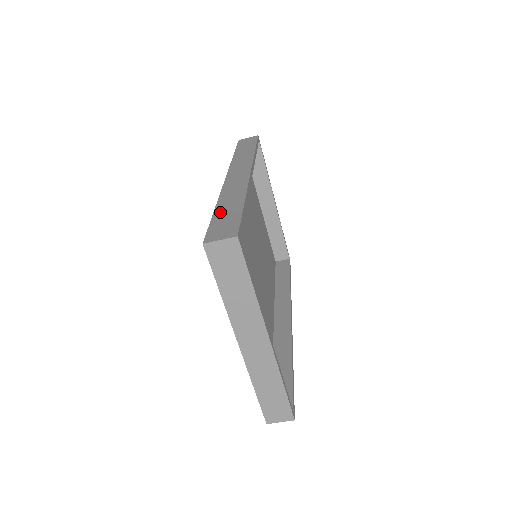
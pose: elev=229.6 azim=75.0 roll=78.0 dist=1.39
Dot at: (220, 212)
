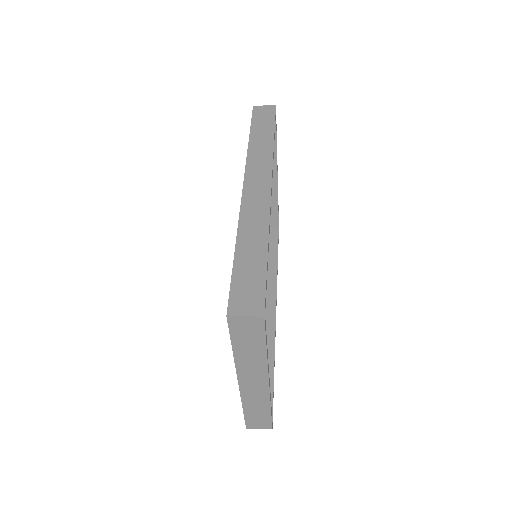
Dot at: (242, 259)
